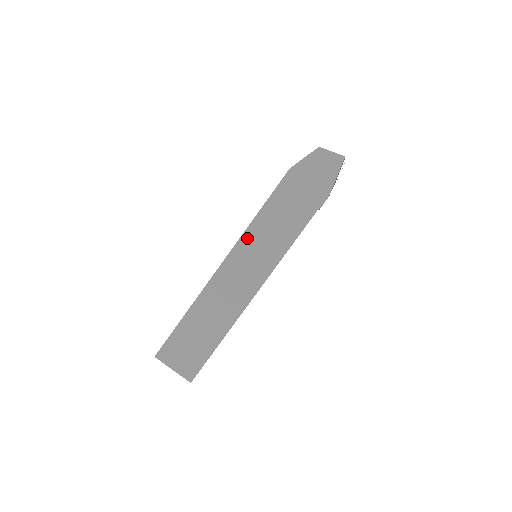
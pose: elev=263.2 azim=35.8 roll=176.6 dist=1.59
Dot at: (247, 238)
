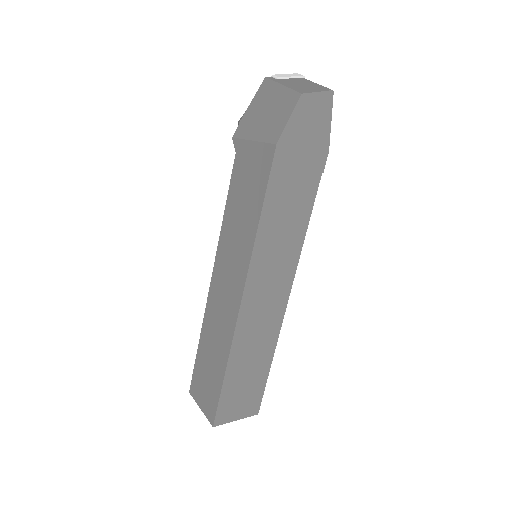
Dot at: (258, 256)
